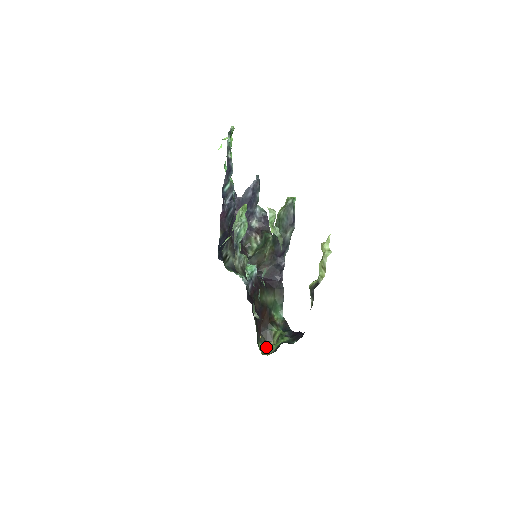
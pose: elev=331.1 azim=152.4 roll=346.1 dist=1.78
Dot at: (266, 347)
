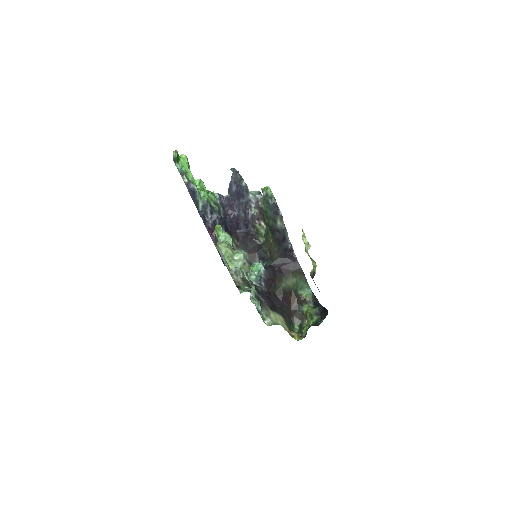
Dot at: (302, 328)
